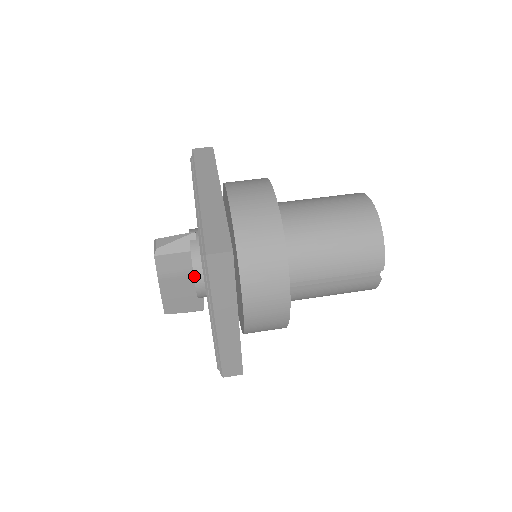
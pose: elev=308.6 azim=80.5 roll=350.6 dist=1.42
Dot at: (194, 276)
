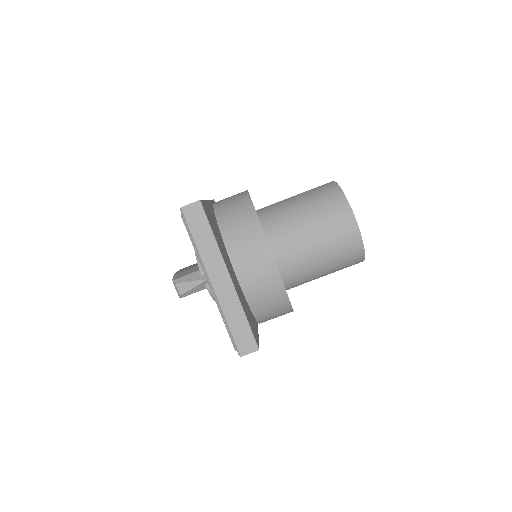
Dot at: occluded
